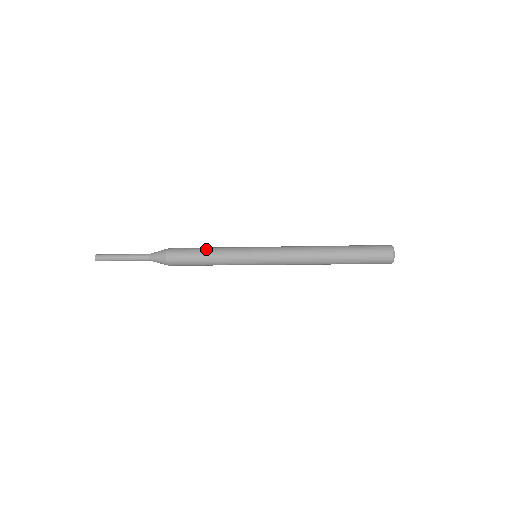
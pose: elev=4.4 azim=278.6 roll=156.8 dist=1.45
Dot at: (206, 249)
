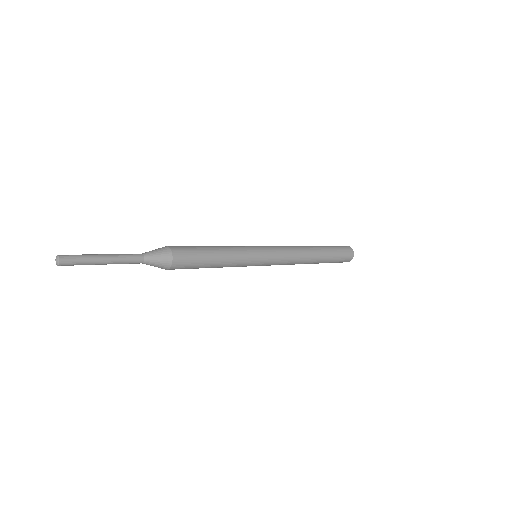
Dot at: (210, 246)
